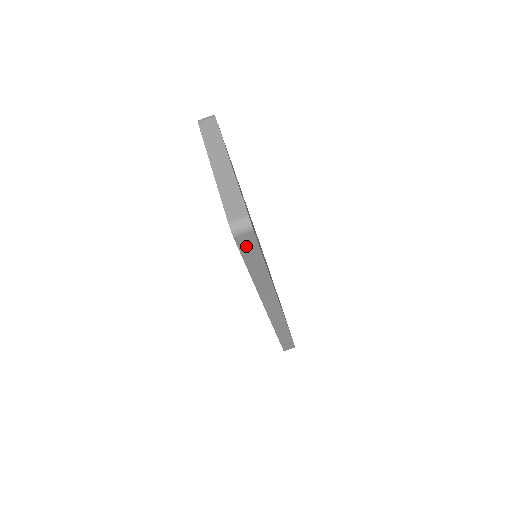
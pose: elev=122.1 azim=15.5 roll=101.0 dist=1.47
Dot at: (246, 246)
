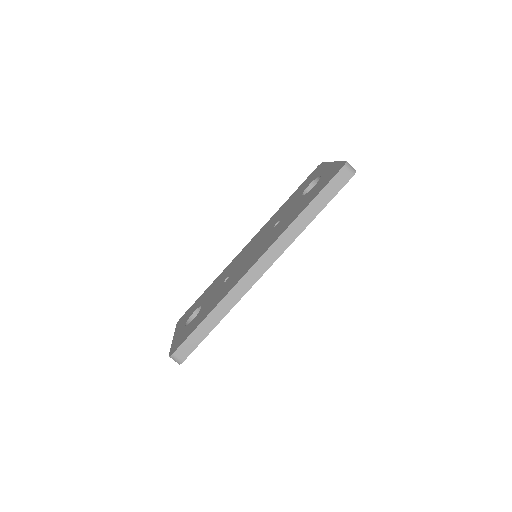
Dot at: (336, 182)
